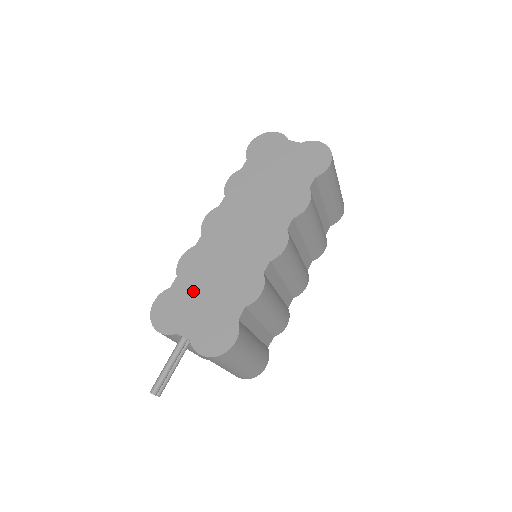
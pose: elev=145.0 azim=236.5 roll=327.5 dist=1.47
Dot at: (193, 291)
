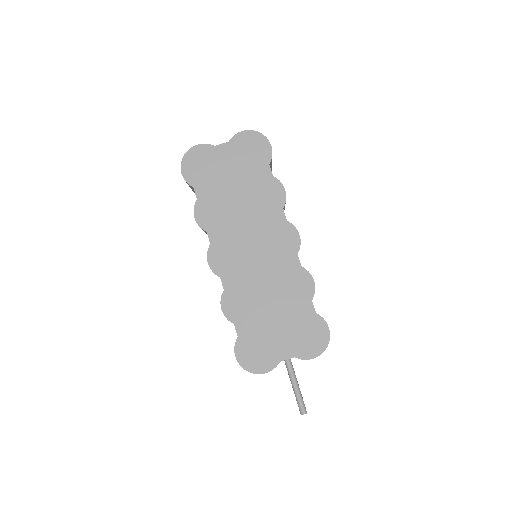
Dot at: (260, 323)
